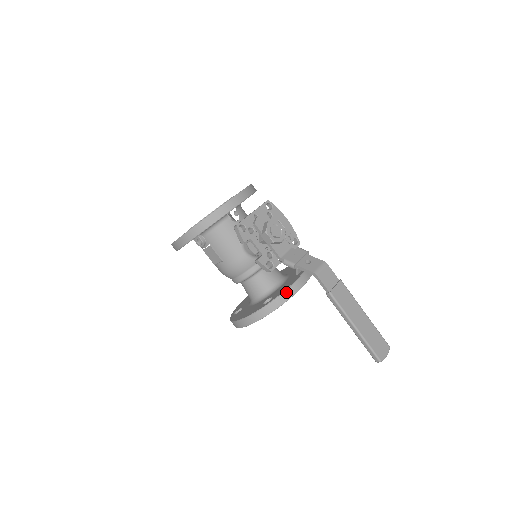
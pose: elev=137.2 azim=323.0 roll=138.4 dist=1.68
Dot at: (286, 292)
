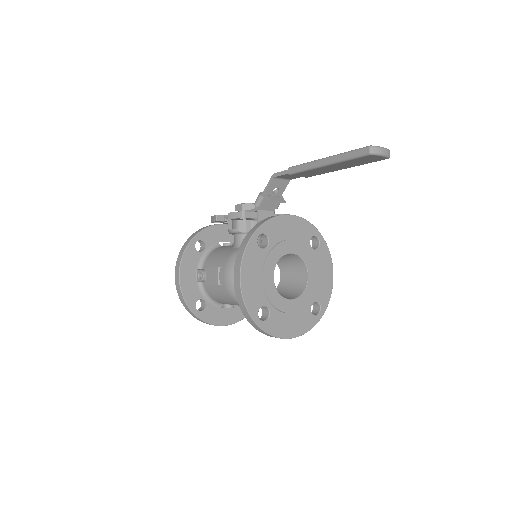
Dot at: (267, 218)
